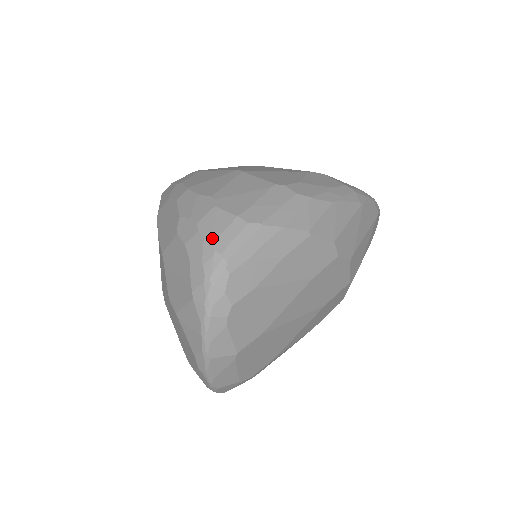
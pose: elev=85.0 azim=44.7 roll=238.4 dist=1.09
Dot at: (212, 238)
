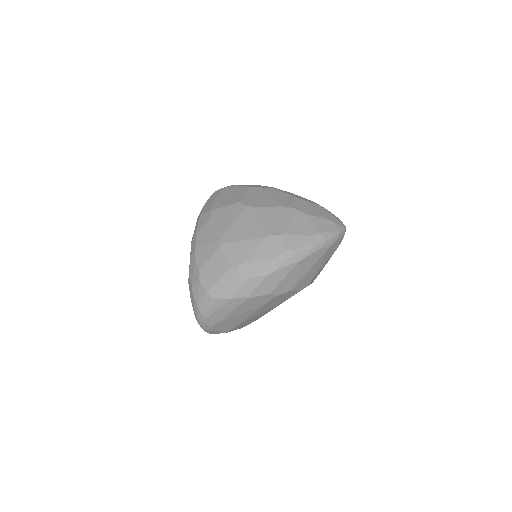
Dot at: (197, 301)
